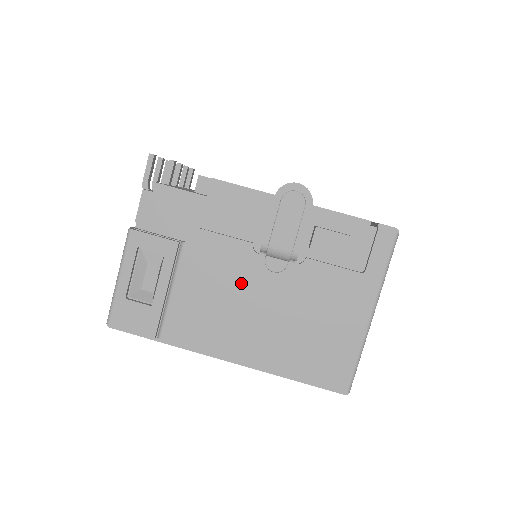
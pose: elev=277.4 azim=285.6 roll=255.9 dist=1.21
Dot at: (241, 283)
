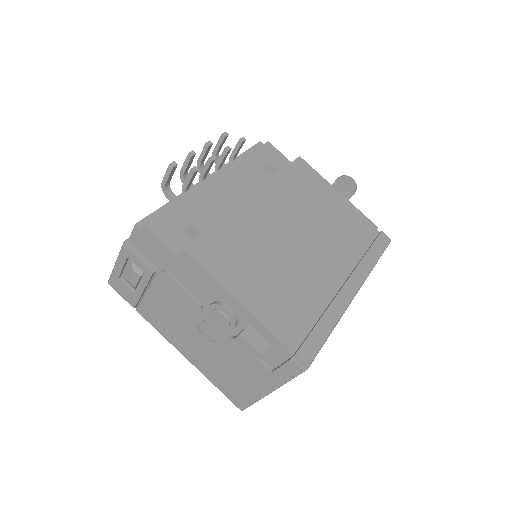
Dot at: (189, 320)
